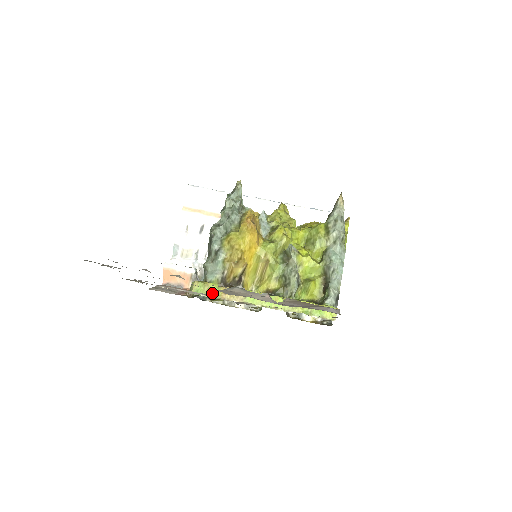
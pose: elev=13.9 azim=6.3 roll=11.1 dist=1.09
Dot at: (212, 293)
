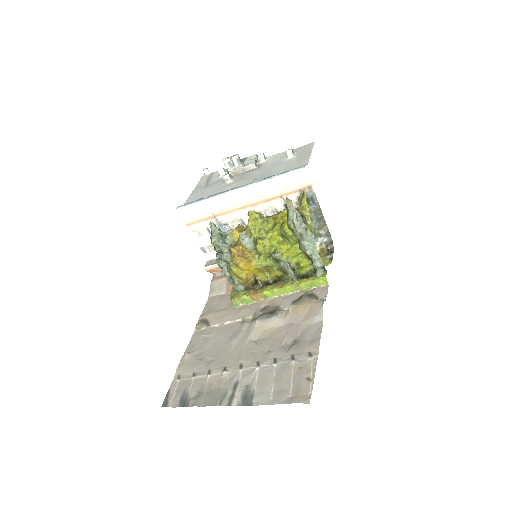
Dot at: (245, 302)
